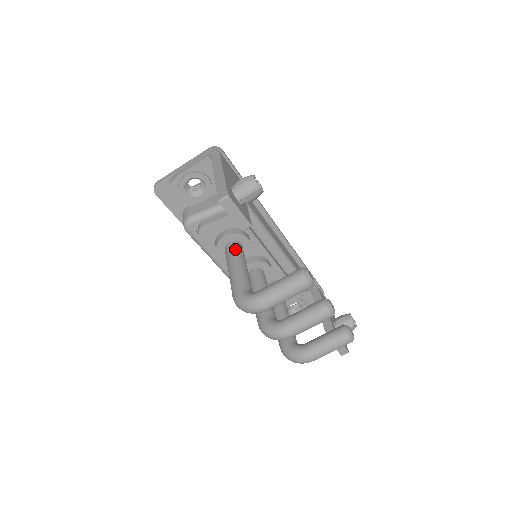
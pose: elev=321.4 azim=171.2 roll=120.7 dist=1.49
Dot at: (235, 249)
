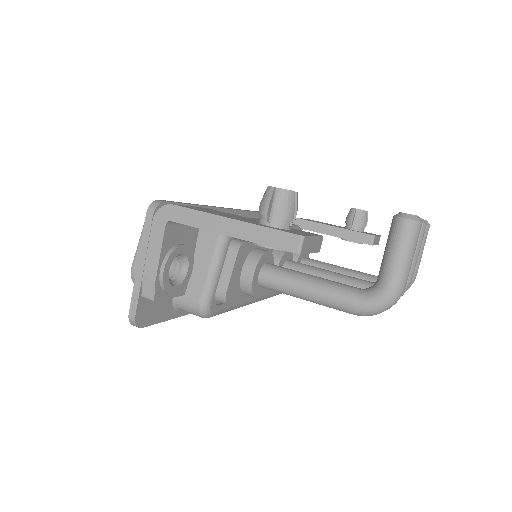
Dot at: (278, 274)
